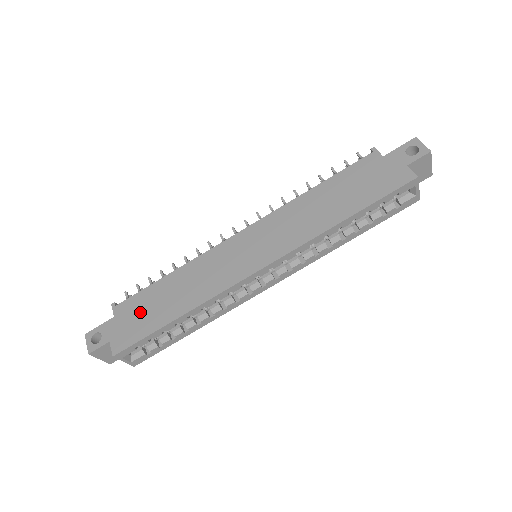
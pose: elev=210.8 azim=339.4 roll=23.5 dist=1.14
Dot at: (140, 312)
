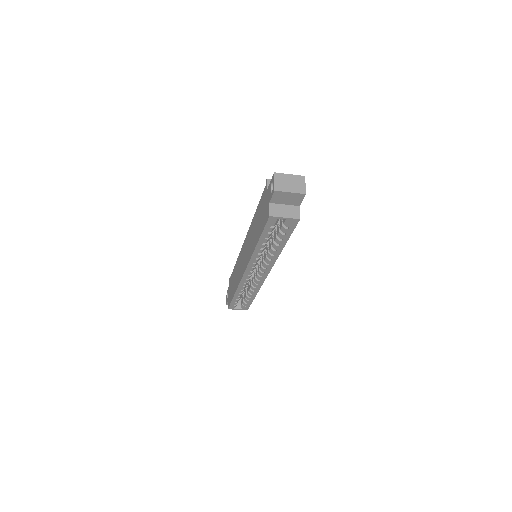
Dot at: (231, 286)
